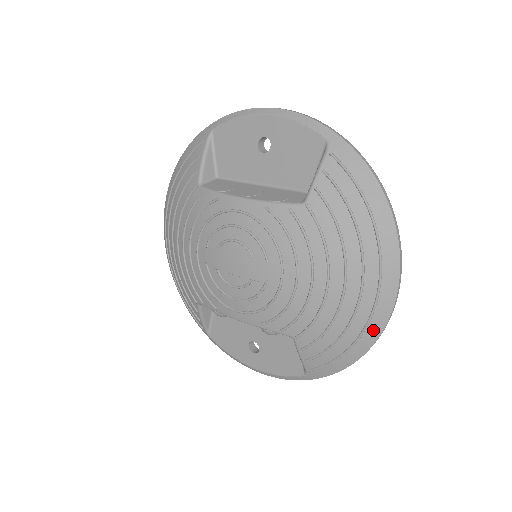
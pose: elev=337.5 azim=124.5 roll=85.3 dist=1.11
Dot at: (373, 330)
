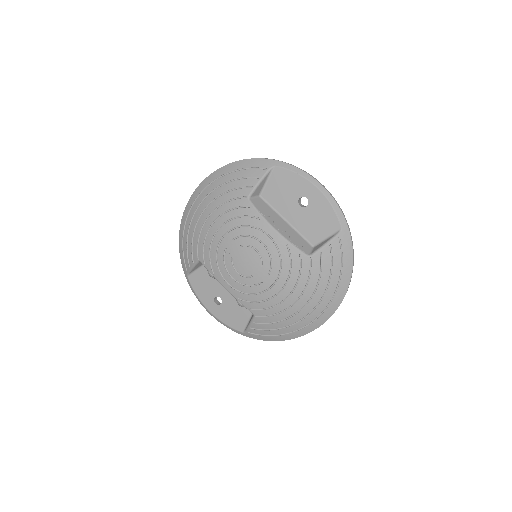
Dot at: (300, 333)
